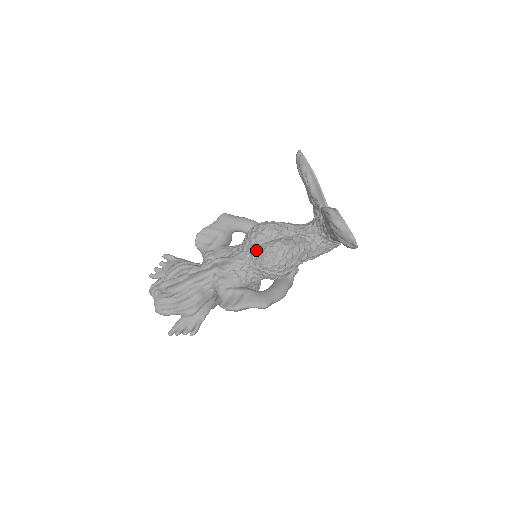
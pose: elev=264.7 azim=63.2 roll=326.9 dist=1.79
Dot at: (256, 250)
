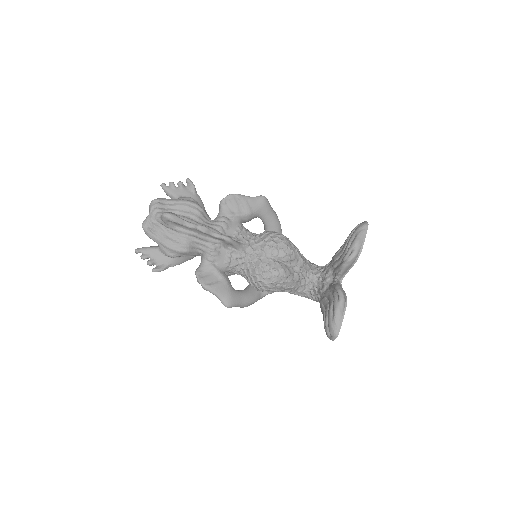
Dot at: (262, 257)
